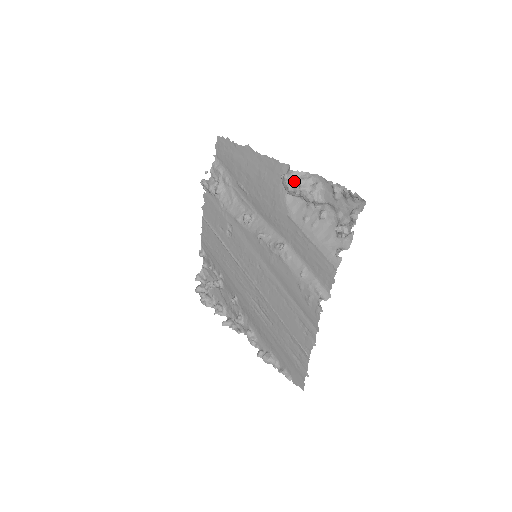
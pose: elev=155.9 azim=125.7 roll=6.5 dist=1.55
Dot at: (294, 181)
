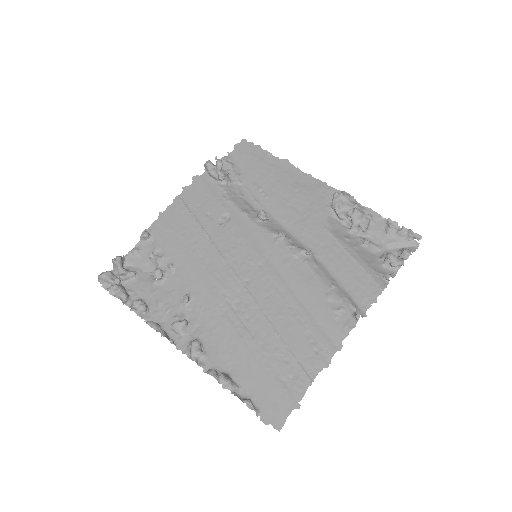
Dot at: (349, 202)
